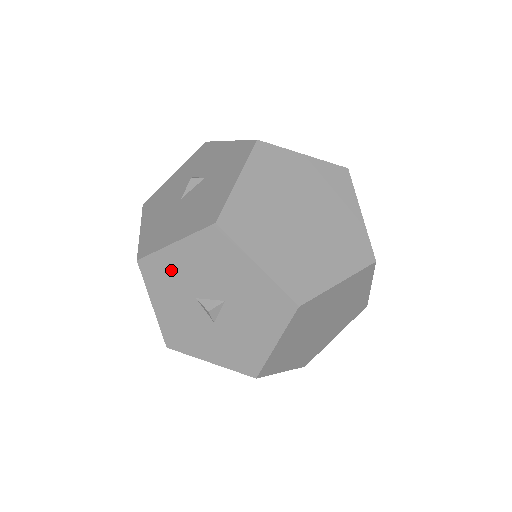
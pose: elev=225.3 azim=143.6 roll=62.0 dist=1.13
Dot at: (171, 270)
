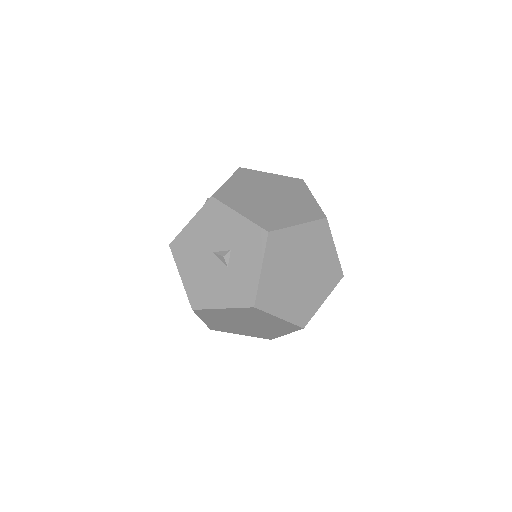
Dot at: occluded
